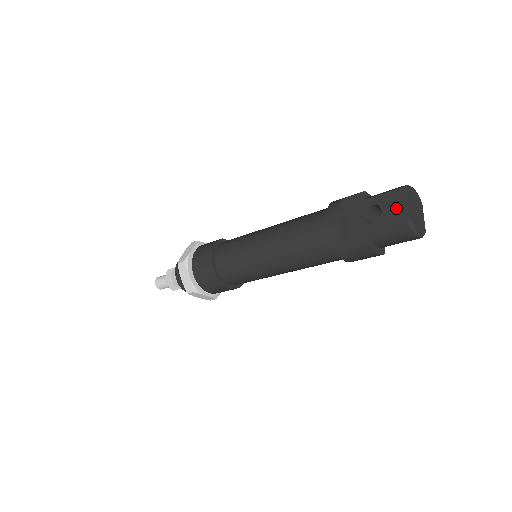
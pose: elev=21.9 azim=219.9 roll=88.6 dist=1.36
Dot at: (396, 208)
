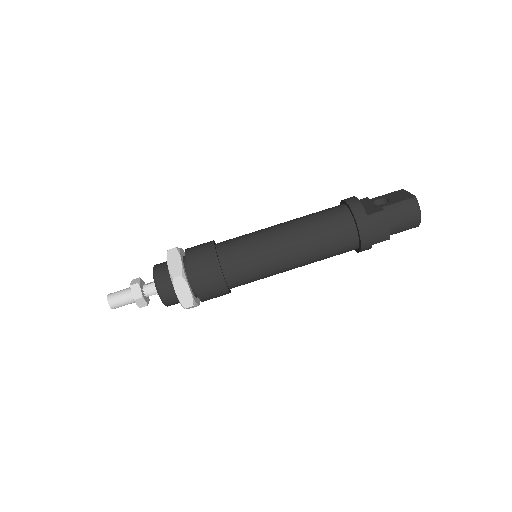
Dot at: (400, 195)
